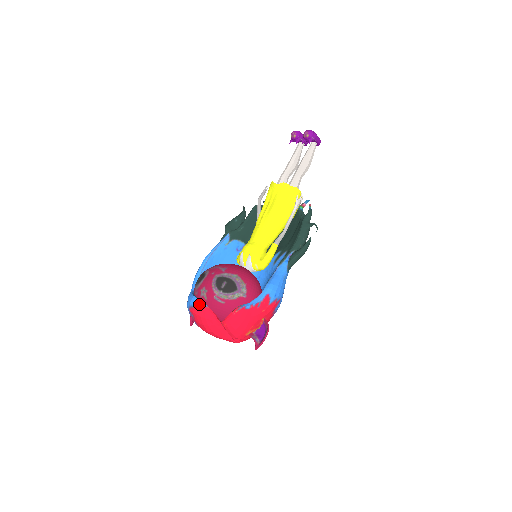
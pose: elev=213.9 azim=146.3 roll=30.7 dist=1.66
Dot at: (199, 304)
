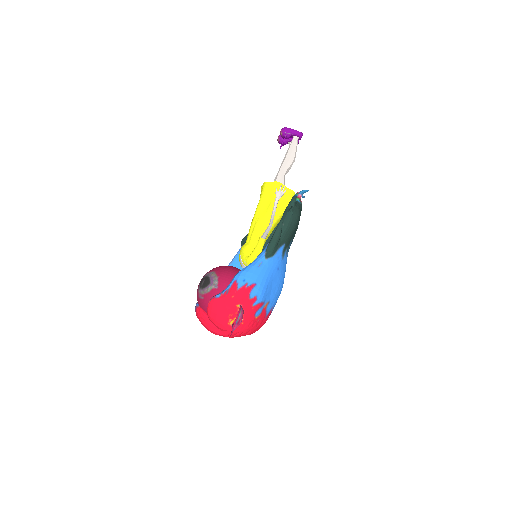
Dot at: (196, 306)
